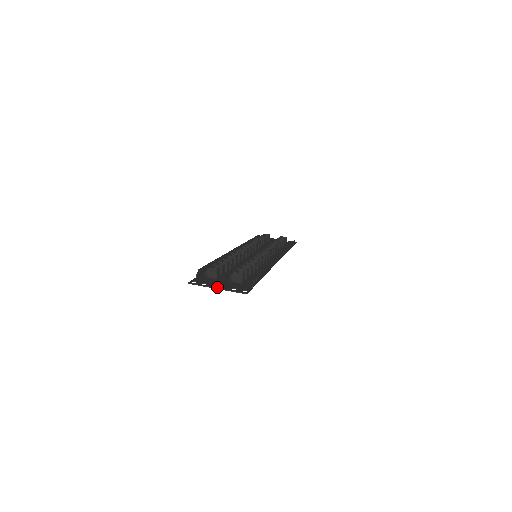
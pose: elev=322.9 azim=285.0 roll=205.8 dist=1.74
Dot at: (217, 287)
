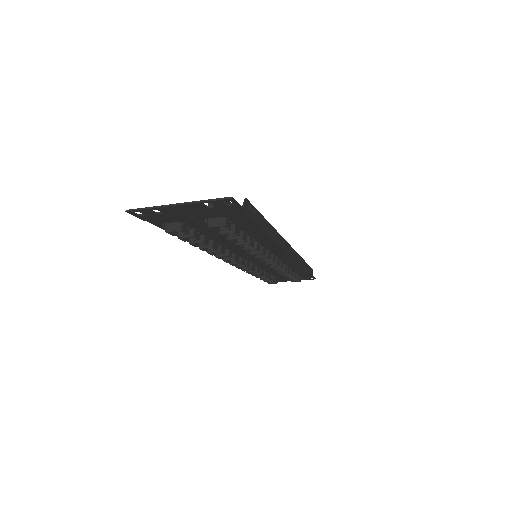
Dot at: (177, 204)
